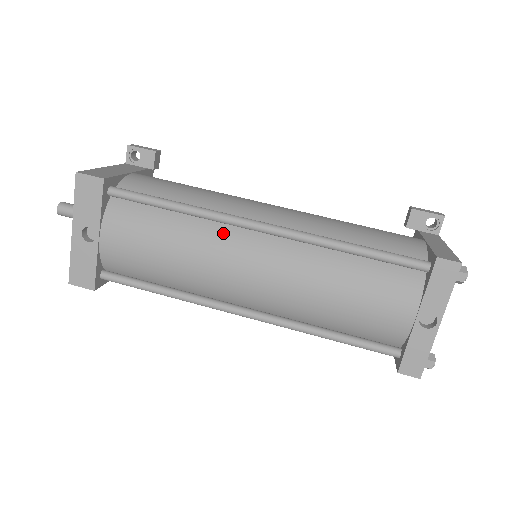
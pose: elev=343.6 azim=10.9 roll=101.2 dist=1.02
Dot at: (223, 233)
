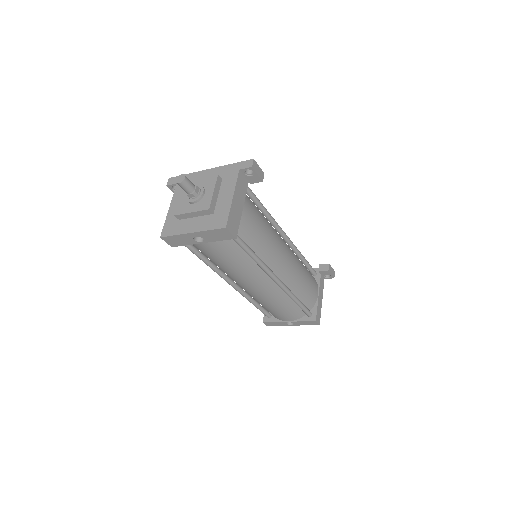
Dot at: (259, 273)
